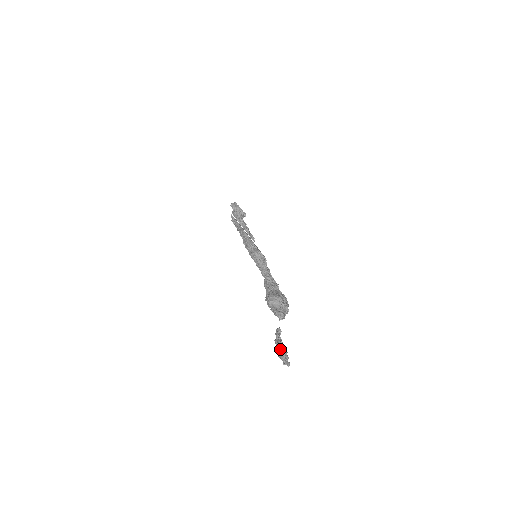
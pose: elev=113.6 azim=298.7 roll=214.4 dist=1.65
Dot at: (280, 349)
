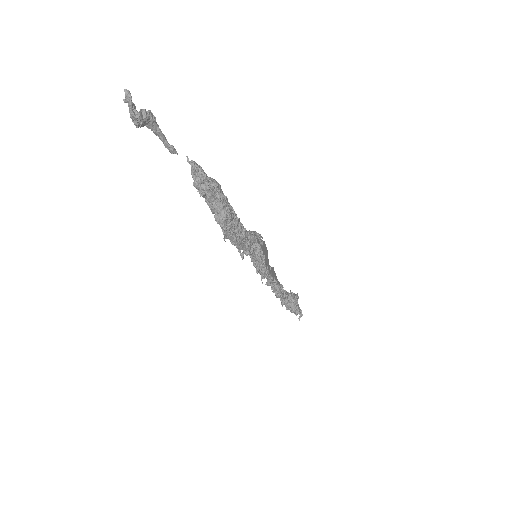
Dot at: occluded
